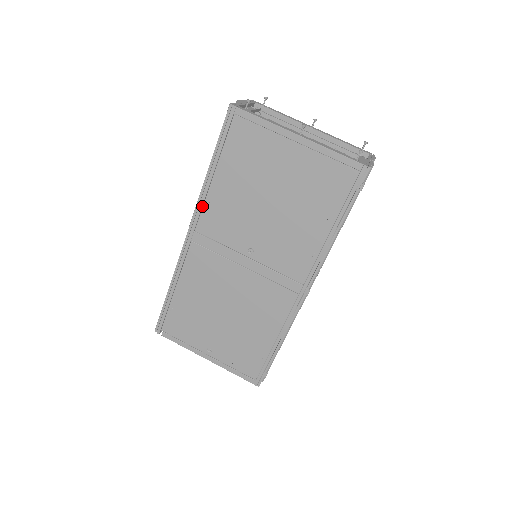
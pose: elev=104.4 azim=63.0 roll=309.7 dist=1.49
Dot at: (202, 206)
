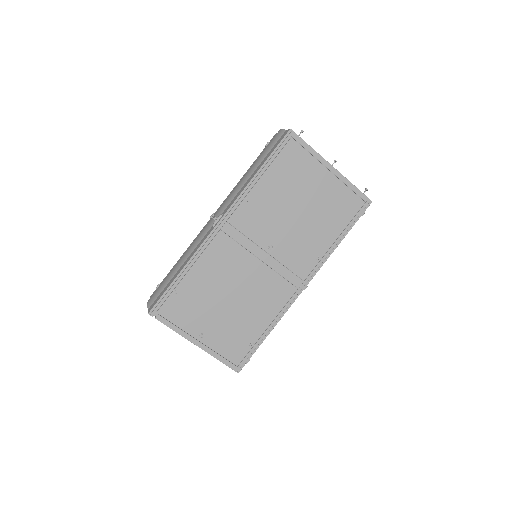
Dot at: (241, 201)
